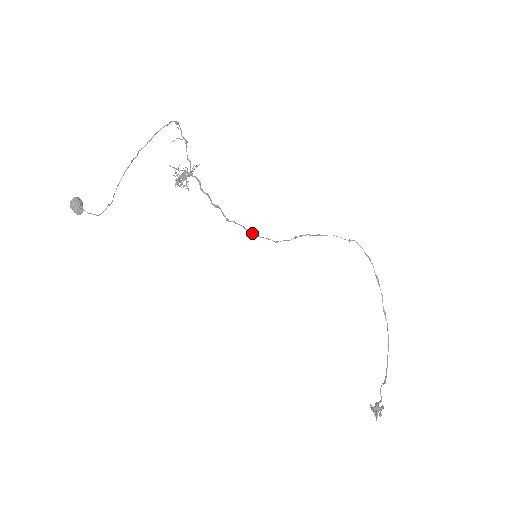
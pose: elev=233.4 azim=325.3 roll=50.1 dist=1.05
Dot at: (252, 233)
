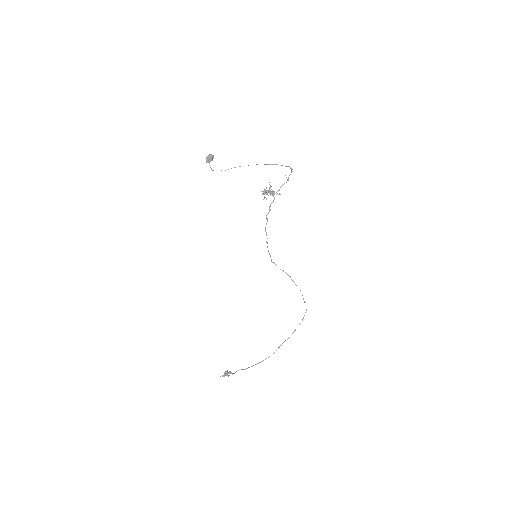
Dot at: (267, 246)
